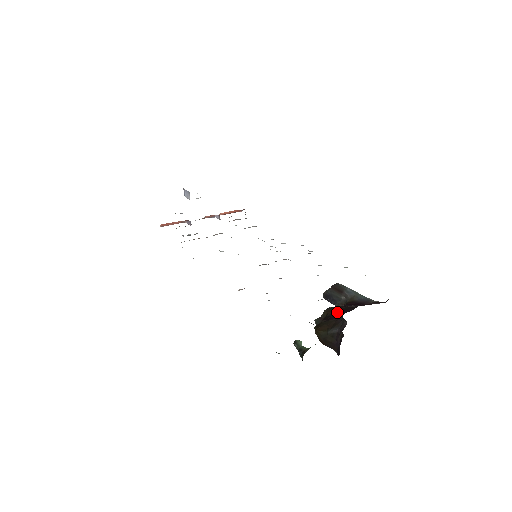
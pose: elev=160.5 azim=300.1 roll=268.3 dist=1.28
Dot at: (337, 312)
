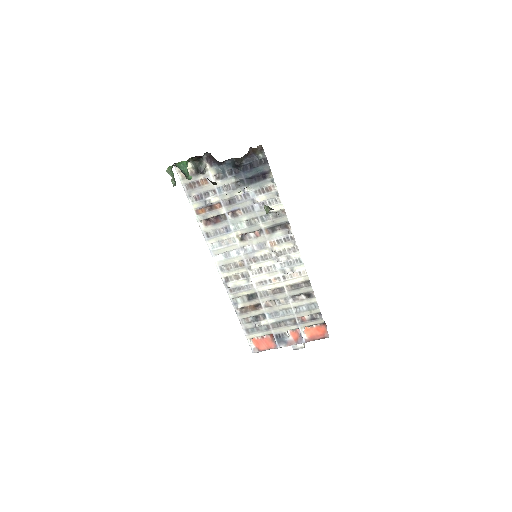
Dot at: occluded
